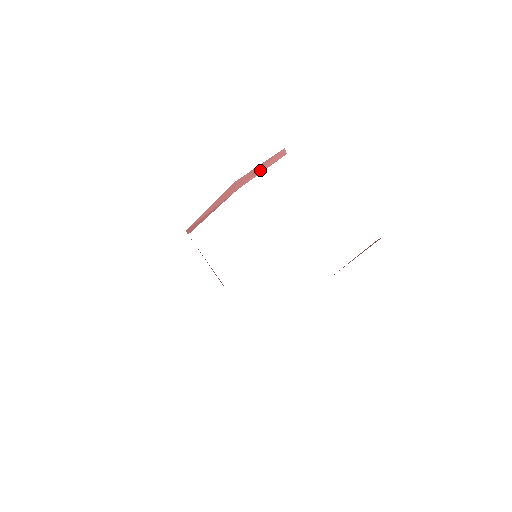
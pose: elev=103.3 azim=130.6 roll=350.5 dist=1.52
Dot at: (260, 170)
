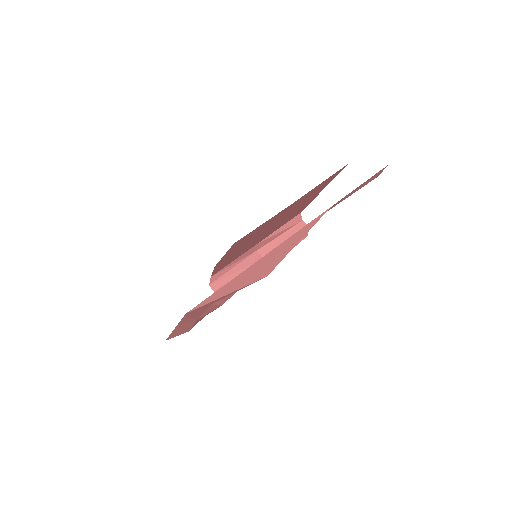
Dot at: (284, 240)
